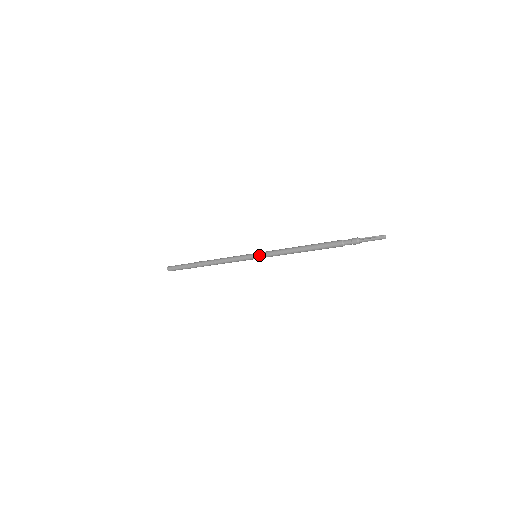
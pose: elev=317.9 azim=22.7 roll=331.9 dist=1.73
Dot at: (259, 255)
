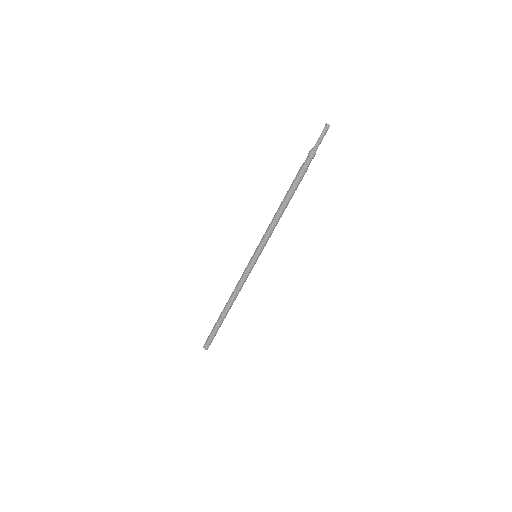
Dot at: (256, 250)
